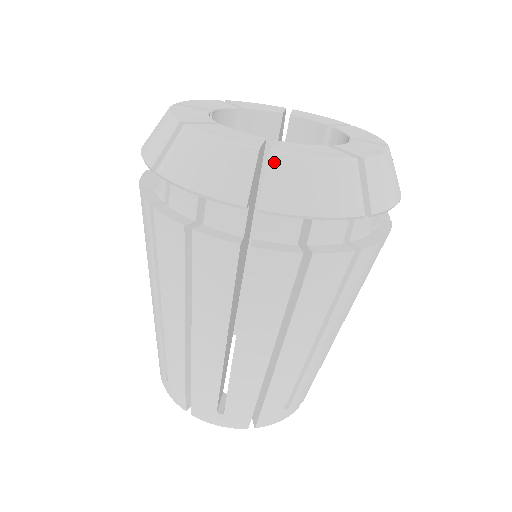
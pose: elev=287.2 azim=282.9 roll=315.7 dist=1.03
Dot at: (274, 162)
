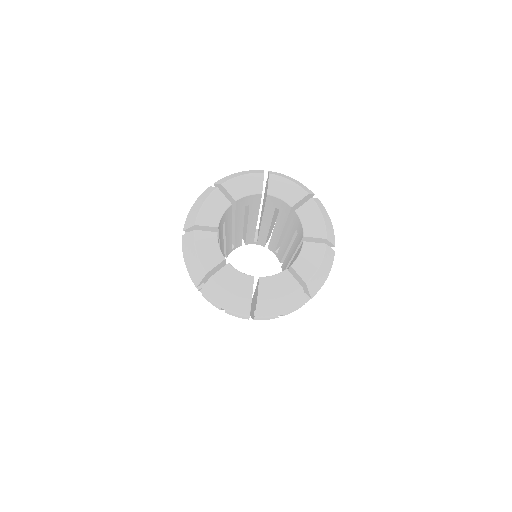
Dot at: (309, 285)
